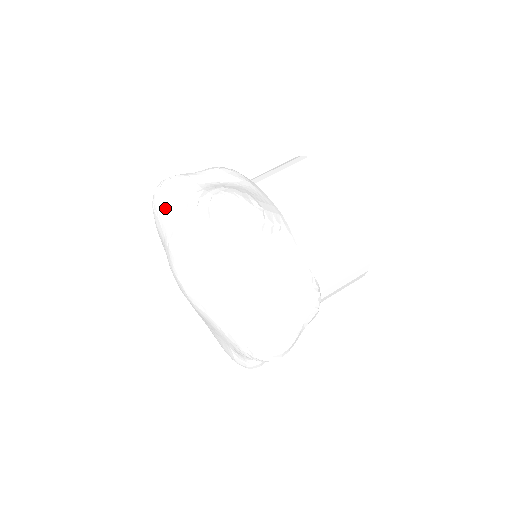
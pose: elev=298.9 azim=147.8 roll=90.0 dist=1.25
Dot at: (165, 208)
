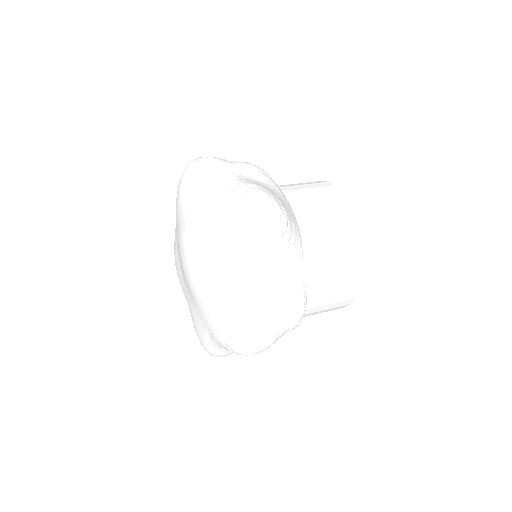
Dot at: (196, 183)
